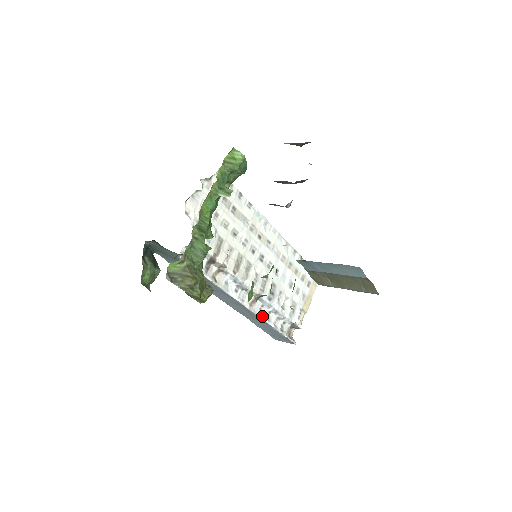
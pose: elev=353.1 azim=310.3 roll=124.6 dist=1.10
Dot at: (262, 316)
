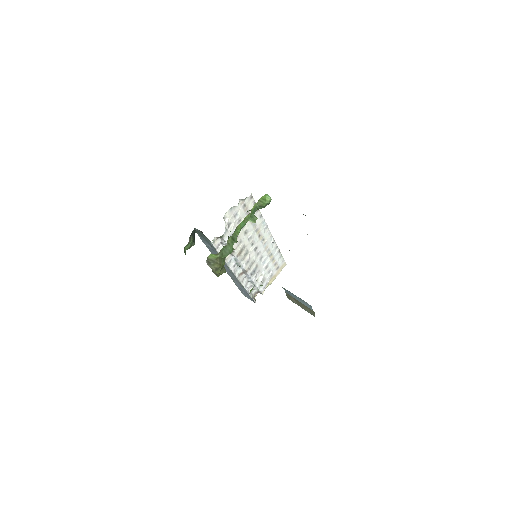
Dot at: (243, 283)
